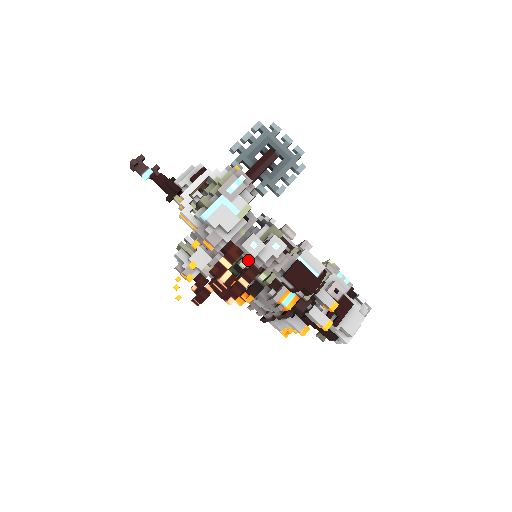
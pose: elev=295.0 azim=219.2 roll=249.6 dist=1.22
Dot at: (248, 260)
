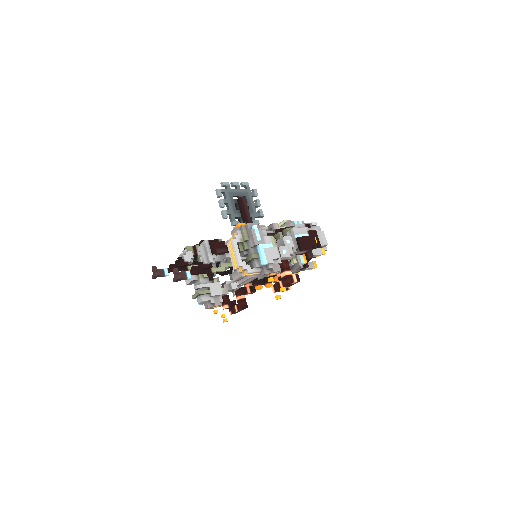
Dot at: occluded
